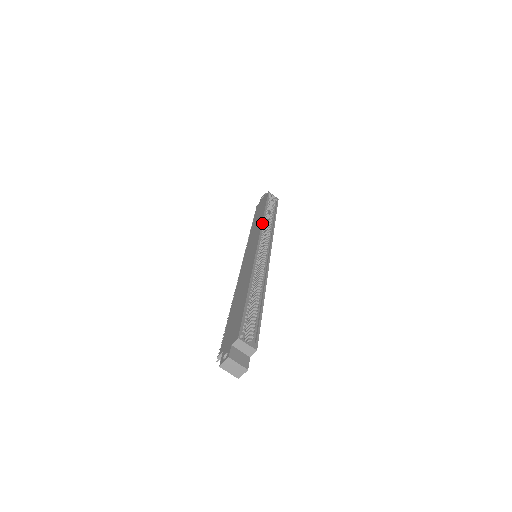
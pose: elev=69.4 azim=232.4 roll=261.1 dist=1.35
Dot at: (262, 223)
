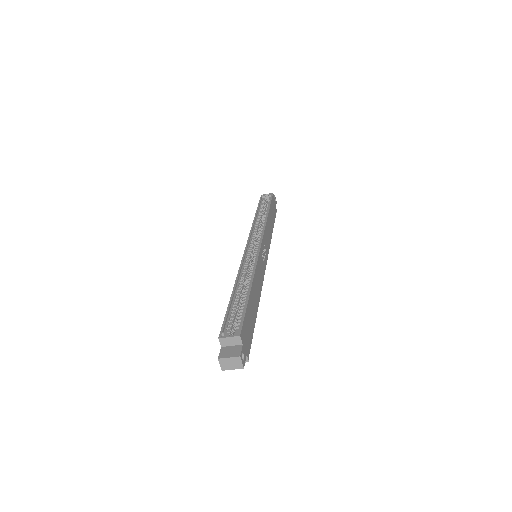
Dot at: (251, 227)
